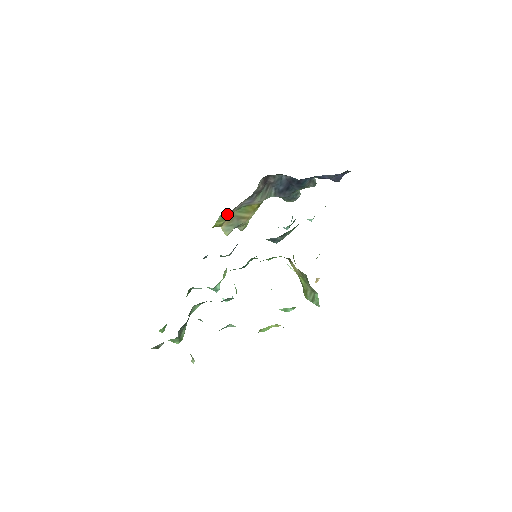
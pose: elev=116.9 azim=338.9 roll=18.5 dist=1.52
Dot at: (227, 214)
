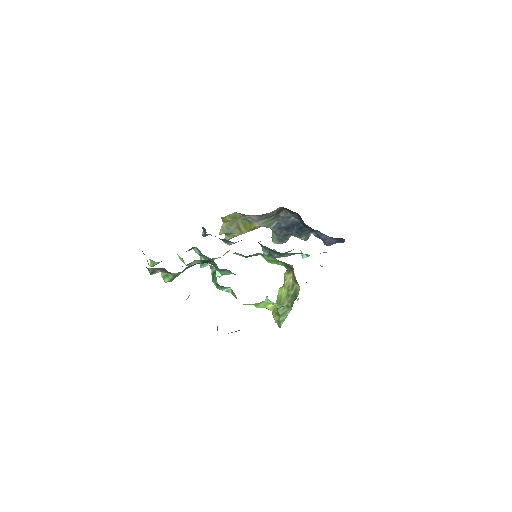
Dot at: (238, 215)
